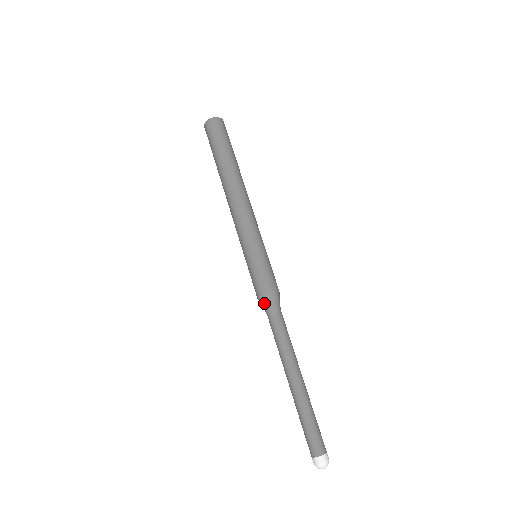
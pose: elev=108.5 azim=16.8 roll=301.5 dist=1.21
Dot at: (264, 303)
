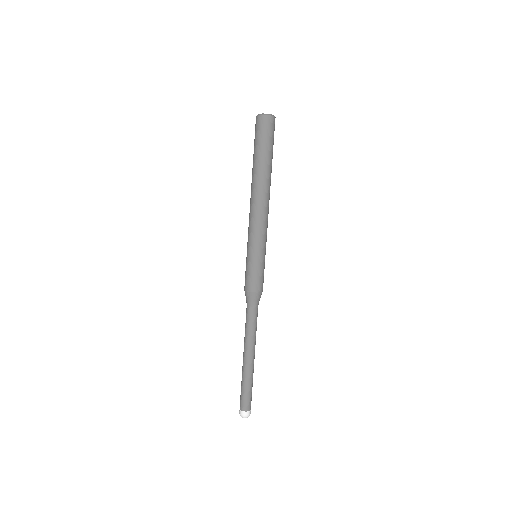
Dot at: (252, 298)
